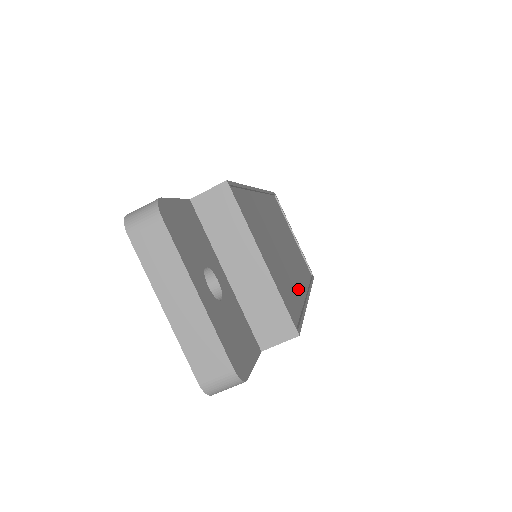
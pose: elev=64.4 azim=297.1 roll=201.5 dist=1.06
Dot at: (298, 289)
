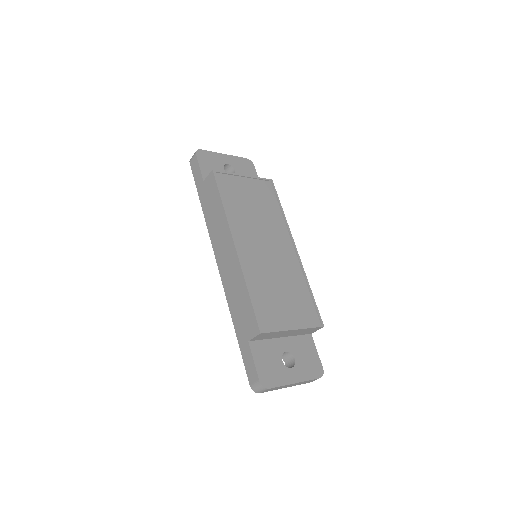
Dot at: (294, 265)
